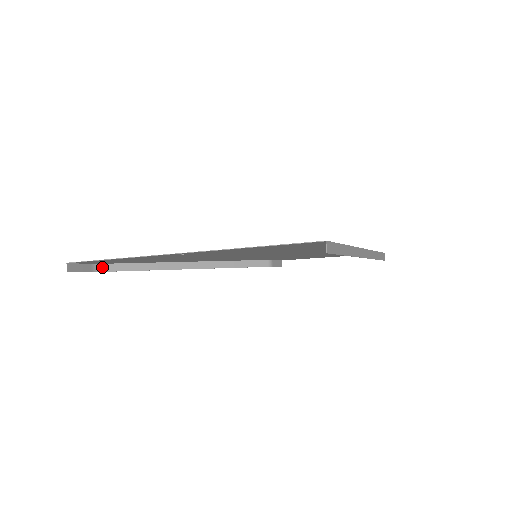
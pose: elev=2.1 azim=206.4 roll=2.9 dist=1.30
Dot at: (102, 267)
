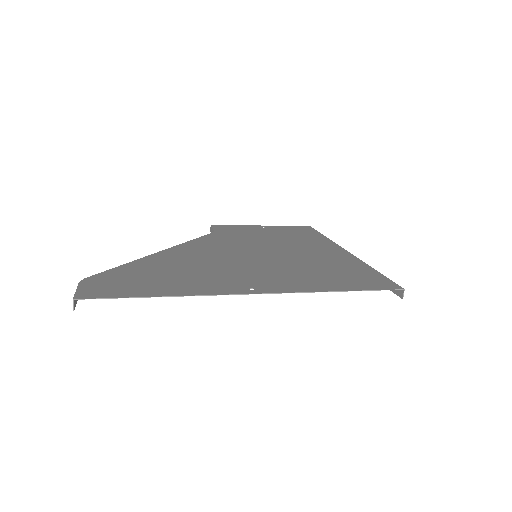
Dot at: occluded
